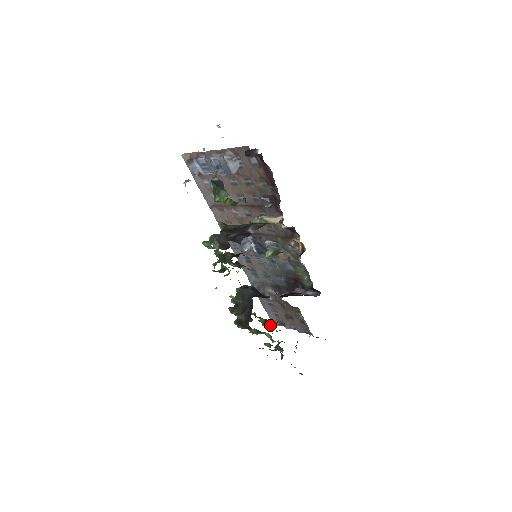
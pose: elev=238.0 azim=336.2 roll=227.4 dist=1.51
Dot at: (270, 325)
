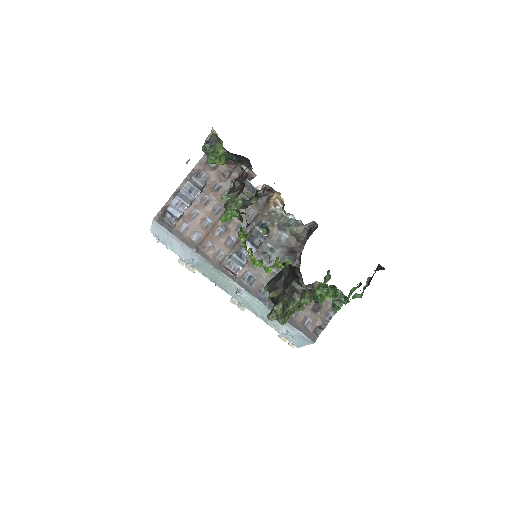
Dot at: occluded
